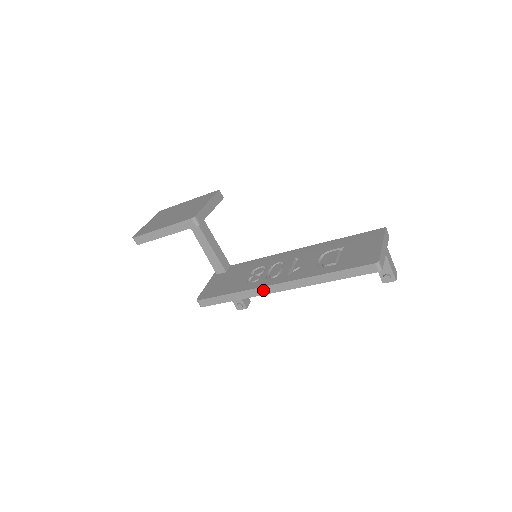
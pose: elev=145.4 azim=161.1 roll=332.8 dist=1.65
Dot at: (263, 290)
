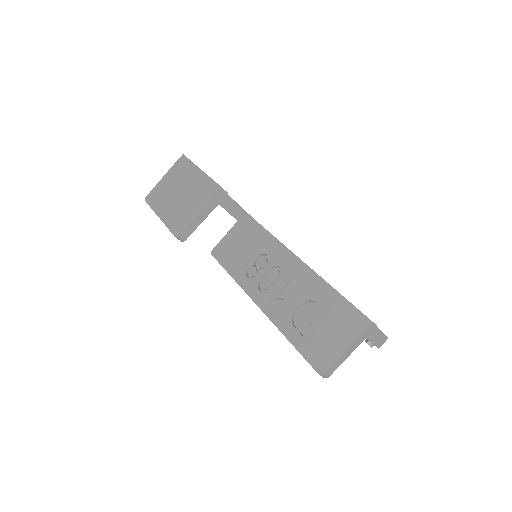
Dot at: (250, 296)
